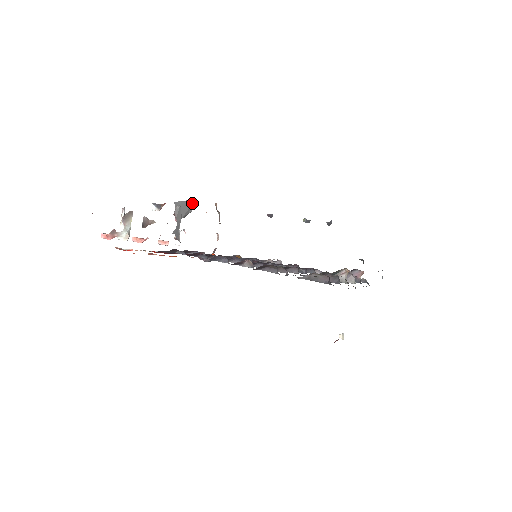
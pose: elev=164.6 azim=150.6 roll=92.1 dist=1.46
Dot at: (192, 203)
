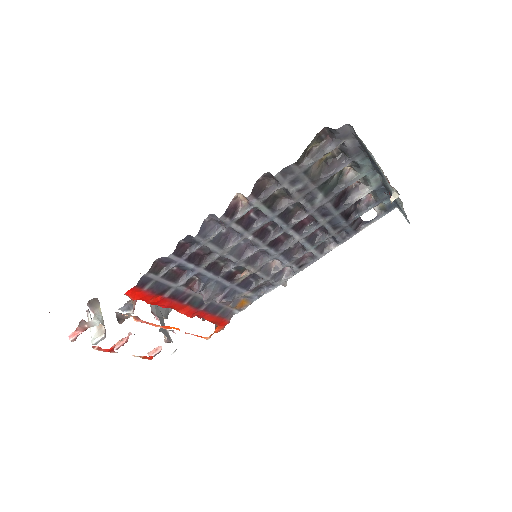
Dot at: occluded
